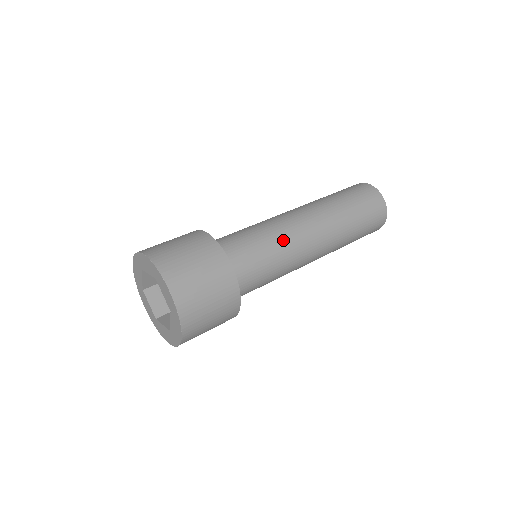
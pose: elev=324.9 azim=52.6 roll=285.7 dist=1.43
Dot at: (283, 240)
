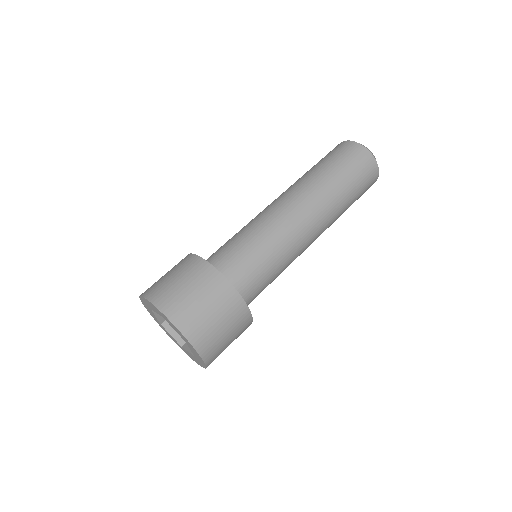
Dot at: (274, 234)
